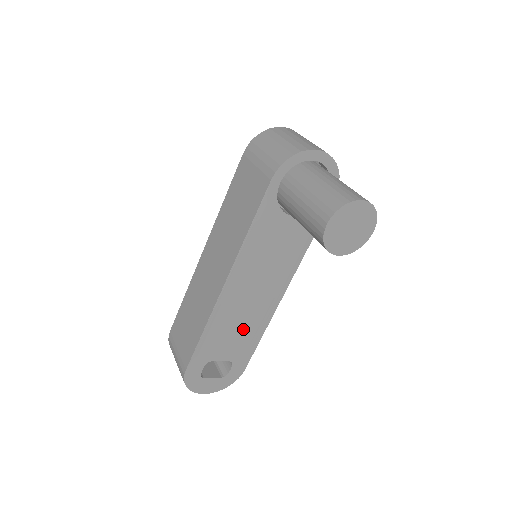
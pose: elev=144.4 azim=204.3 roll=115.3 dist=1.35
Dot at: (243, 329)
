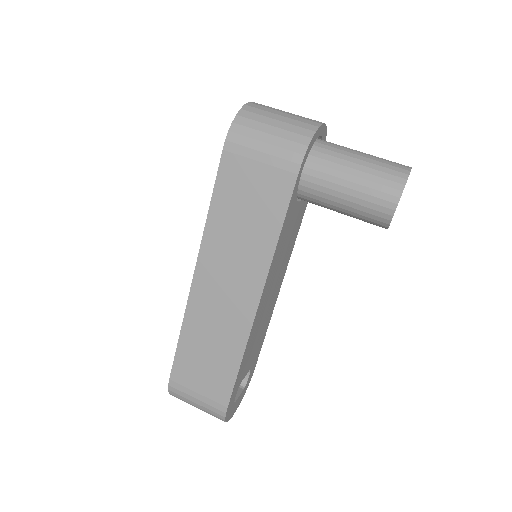
Dot at: (260, 333)
